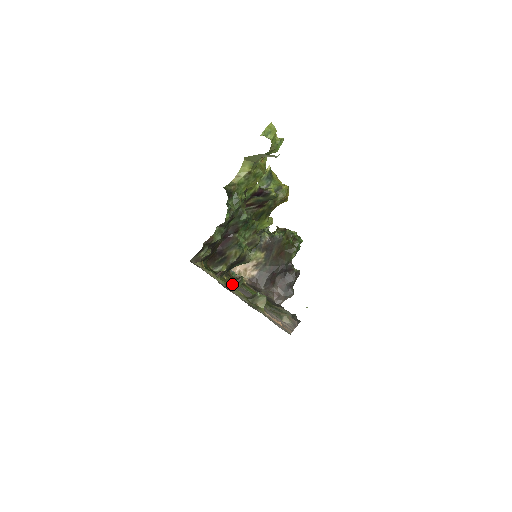
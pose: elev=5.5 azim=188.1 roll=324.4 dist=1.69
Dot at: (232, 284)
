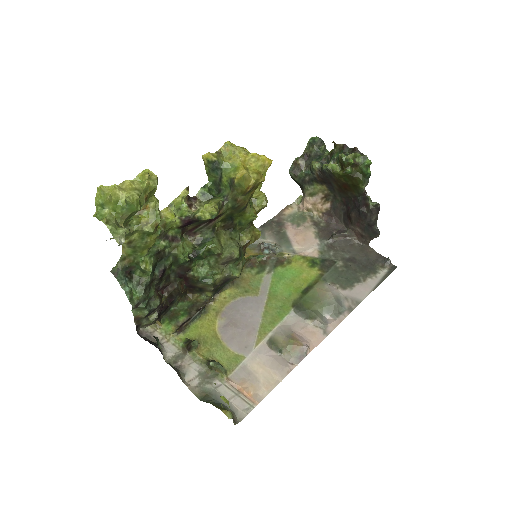
Dot at: (187, 349)
